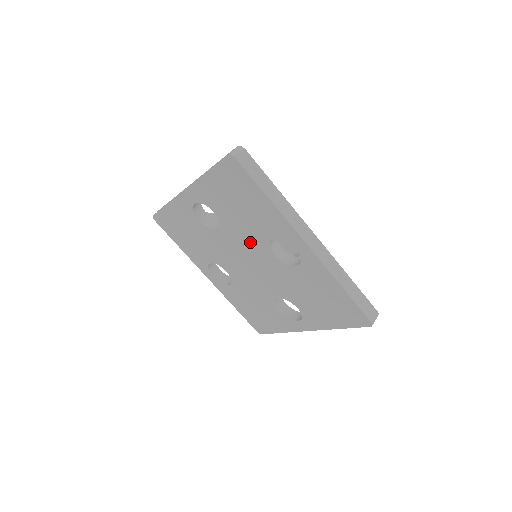
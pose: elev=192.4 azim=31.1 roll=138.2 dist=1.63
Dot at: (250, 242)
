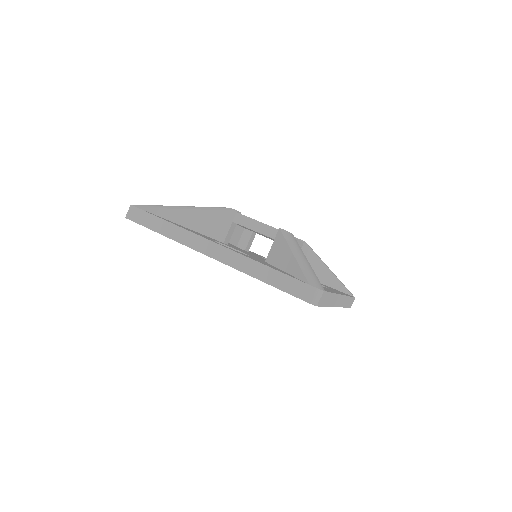
Dot at: occluded
